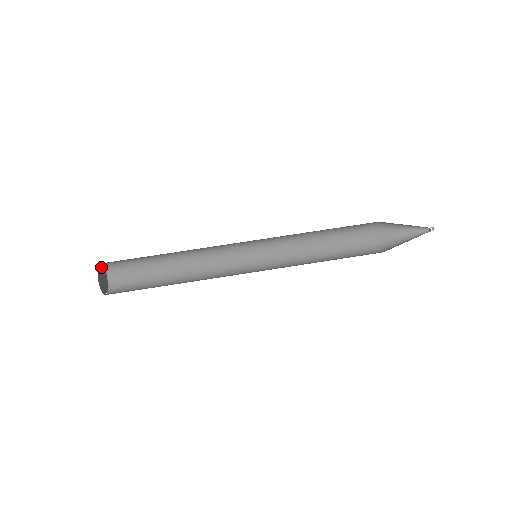
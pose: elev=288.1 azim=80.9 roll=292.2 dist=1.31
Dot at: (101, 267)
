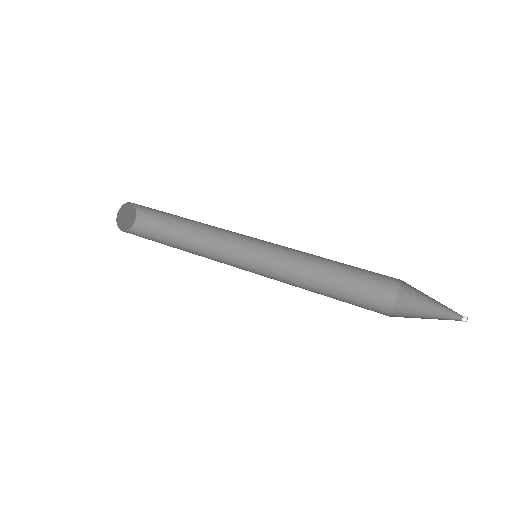
Dot at: (132, 207)
